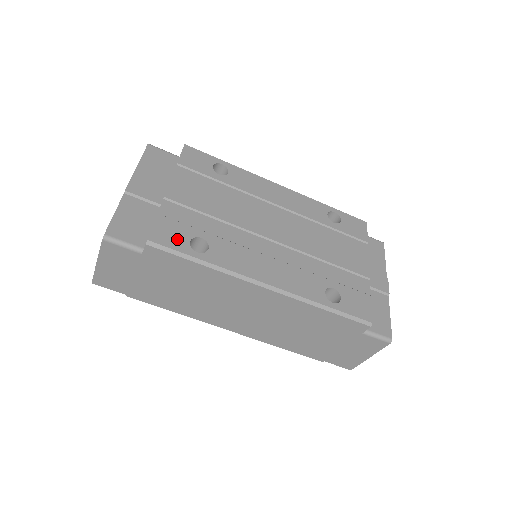
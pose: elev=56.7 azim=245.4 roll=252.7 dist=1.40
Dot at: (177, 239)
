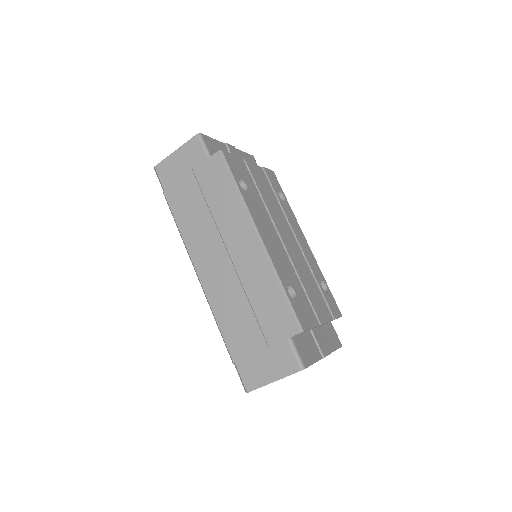
Dot at: (235, 169)
